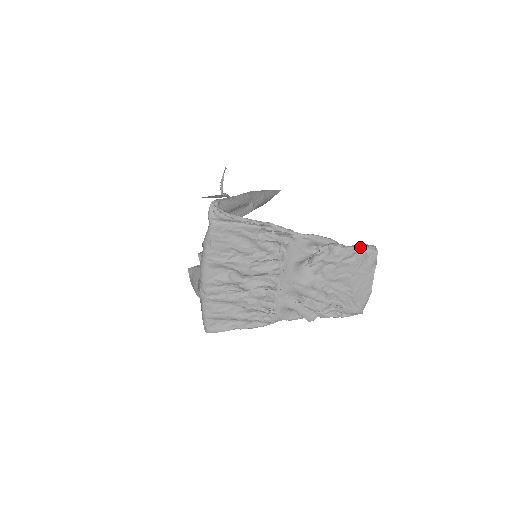
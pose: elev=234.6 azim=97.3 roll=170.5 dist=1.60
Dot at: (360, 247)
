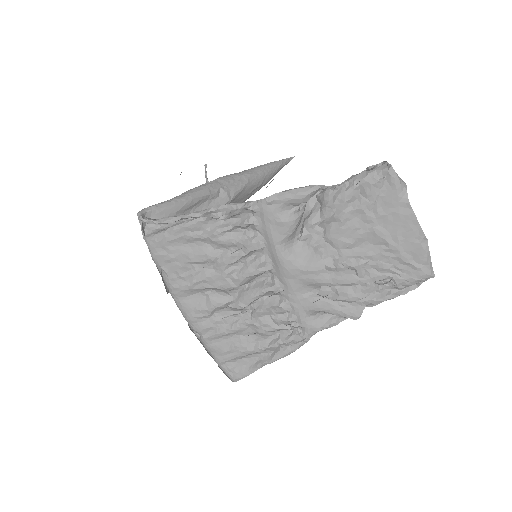
Dot at: (361, 175)
